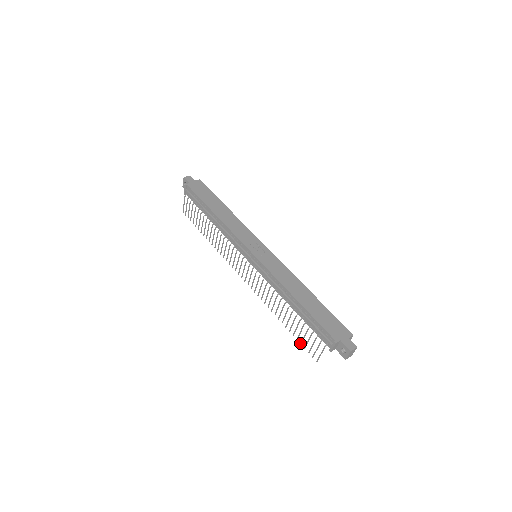
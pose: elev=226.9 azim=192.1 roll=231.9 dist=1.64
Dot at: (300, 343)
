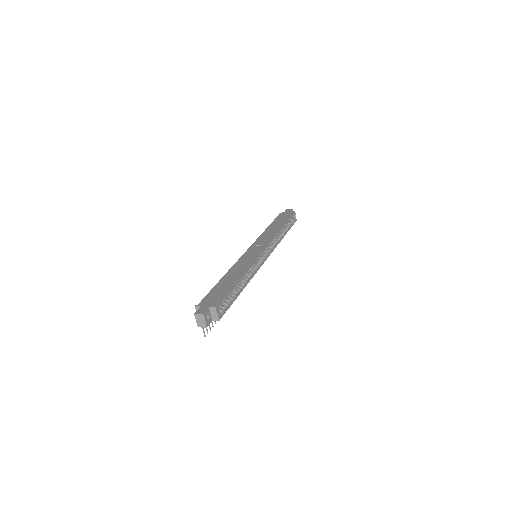
Dot at: (215, 322)
